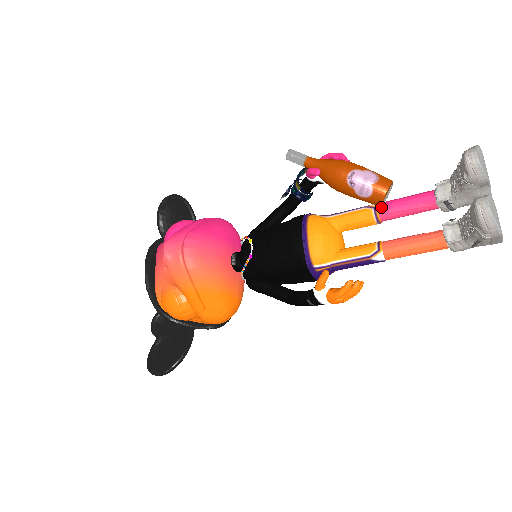
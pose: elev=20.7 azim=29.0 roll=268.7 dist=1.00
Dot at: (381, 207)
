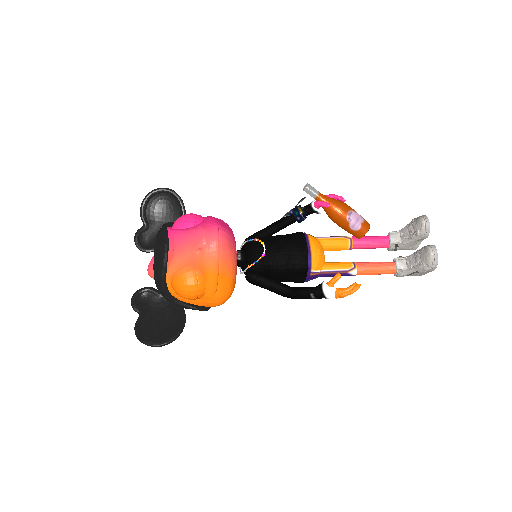
Dot at: (355, 239)
